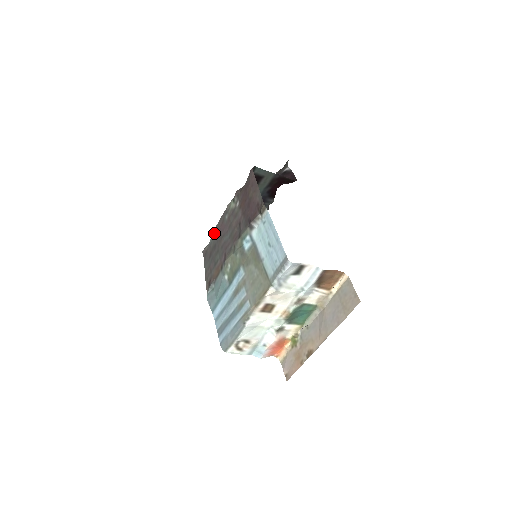
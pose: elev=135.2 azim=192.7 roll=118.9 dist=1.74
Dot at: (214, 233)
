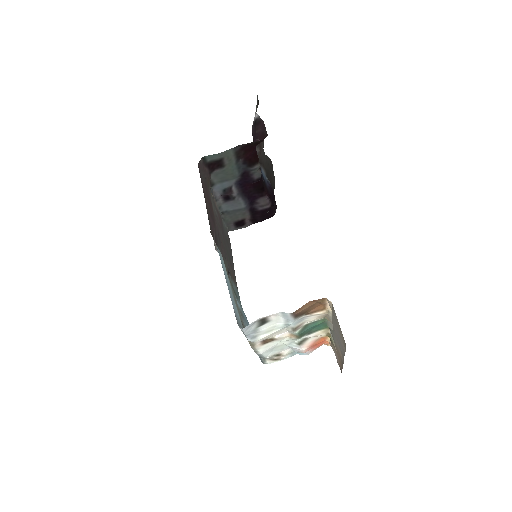
Dot at: (222, 220)
